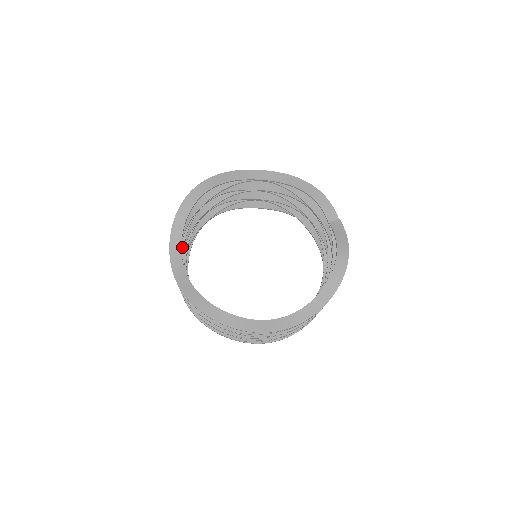
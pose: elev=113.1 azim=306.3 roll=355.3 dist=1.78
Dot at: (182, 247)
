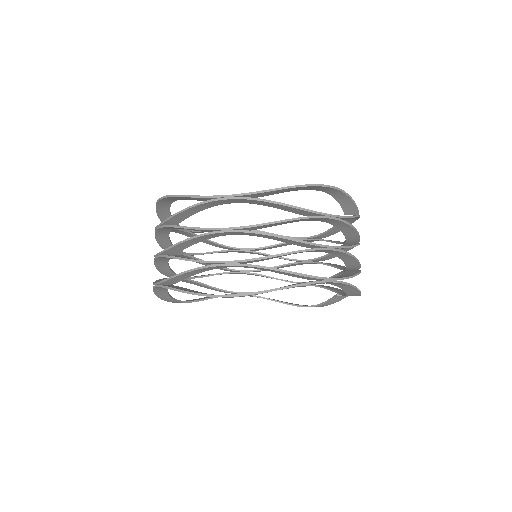
Dot at: (198, 253)
